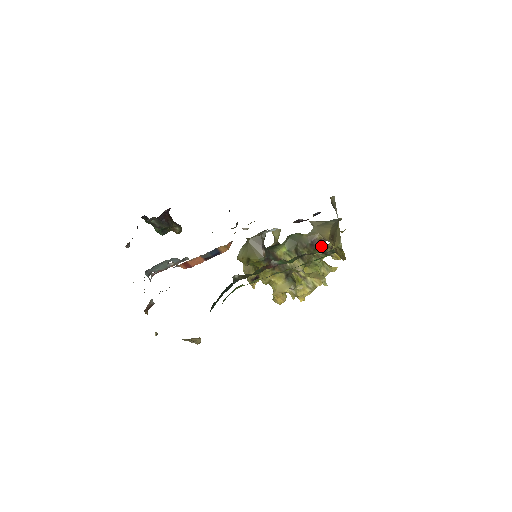
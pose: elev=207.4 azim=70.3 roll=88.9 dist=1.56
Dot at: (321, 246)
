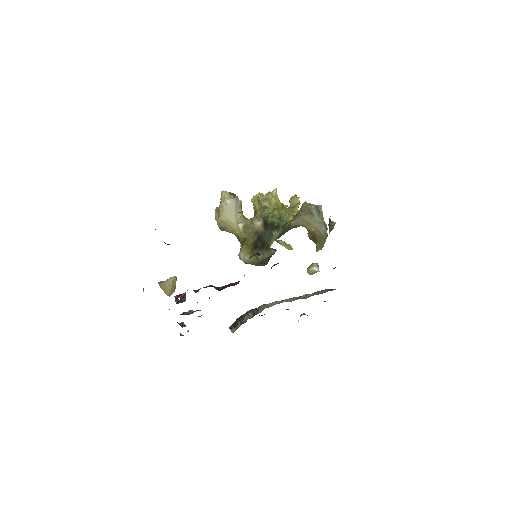
Dot at: (316, 272)
